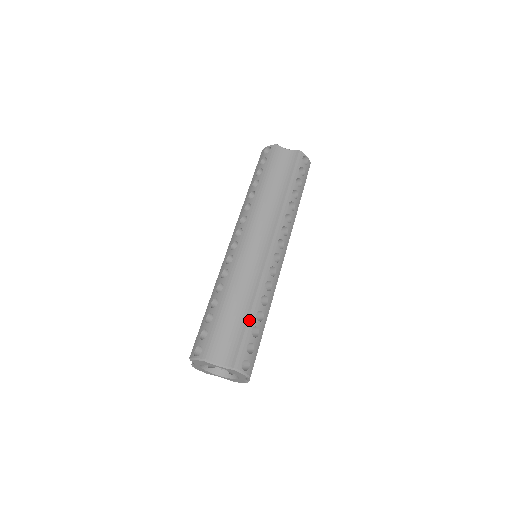
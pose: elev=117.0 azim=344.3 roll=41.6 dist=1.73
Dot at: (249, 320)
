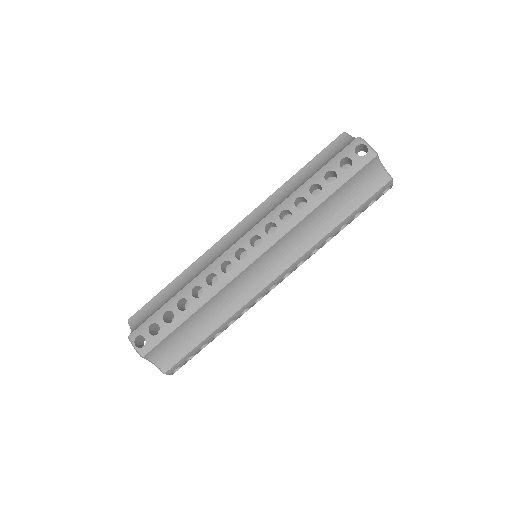
Dot at: (205, 340)
